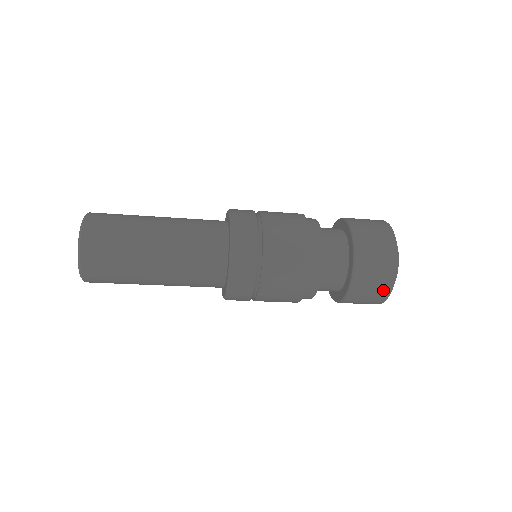
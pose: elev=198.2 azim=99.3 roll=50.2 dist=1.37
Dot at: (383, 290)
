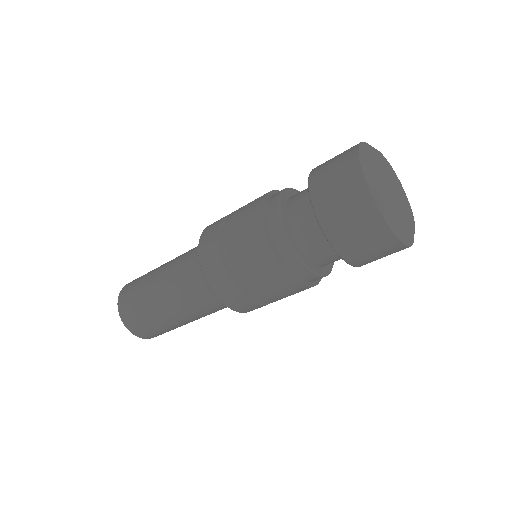
Dot at: (373, 227)
